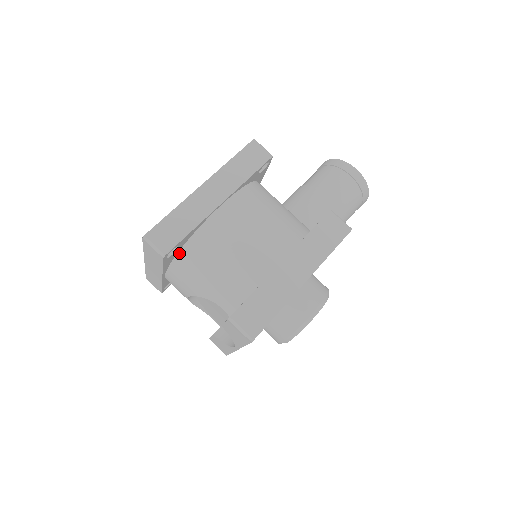
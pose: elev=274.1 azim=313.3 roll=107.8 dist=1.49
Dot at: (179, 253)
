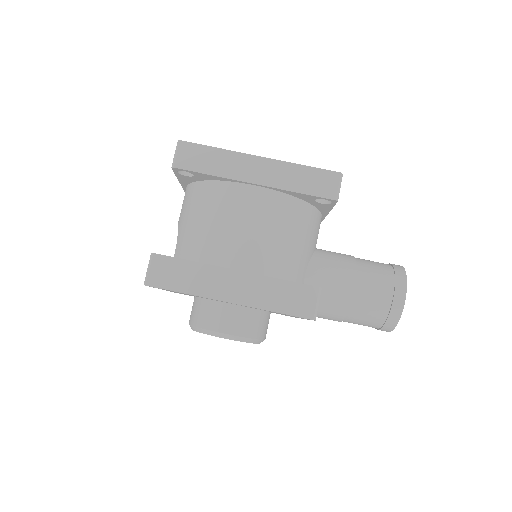
Dot at: (197, 182)
